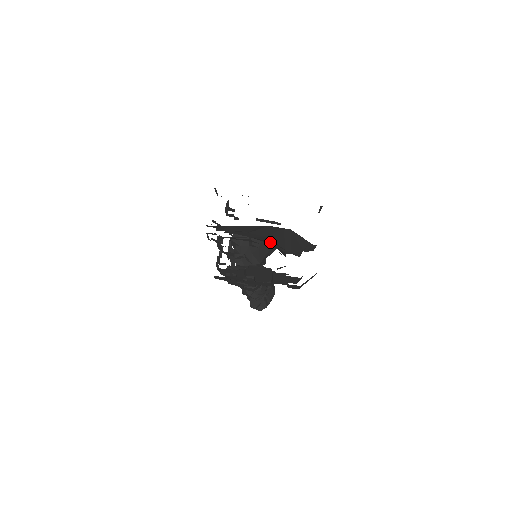
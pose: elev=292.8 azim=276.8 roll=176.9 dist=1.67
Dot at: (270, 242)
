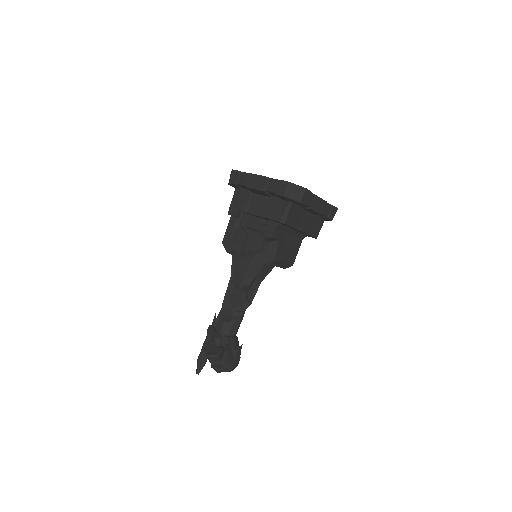
Dot at: occluded
